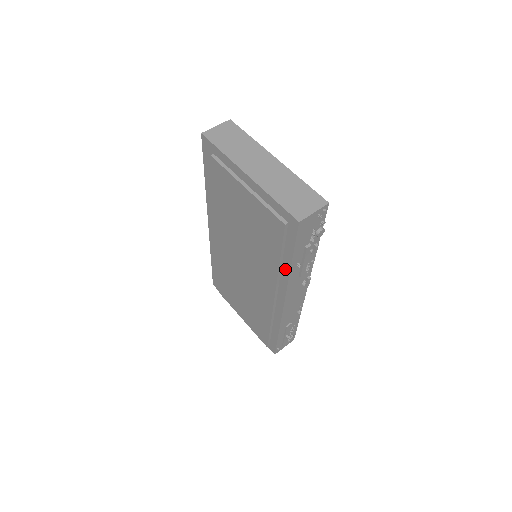
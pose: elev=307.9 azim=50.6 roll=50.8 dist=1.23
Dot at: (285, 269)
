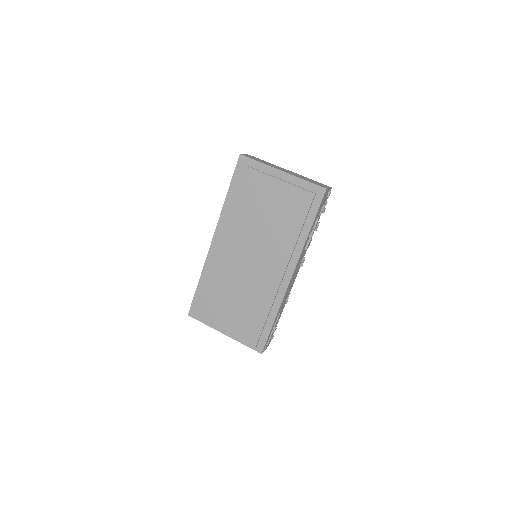
Dot at: (302, 238)
